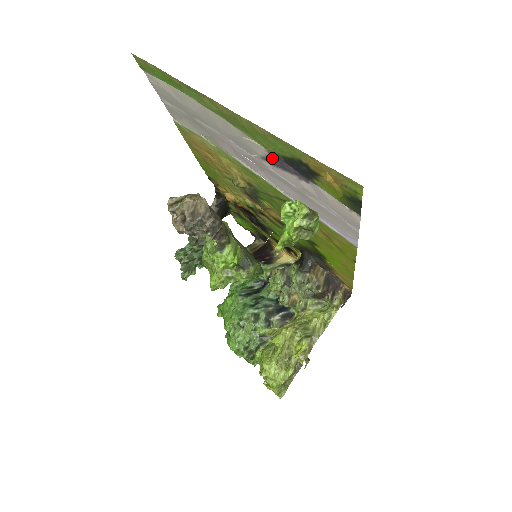
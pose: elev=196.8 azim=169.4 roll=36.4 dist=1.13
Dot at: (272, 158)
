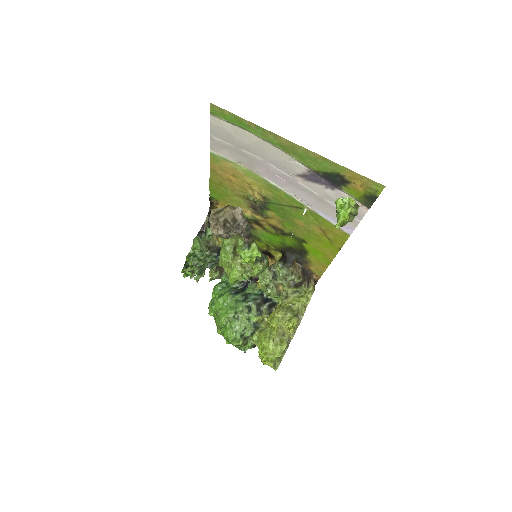
Dot at: (308, 174)
